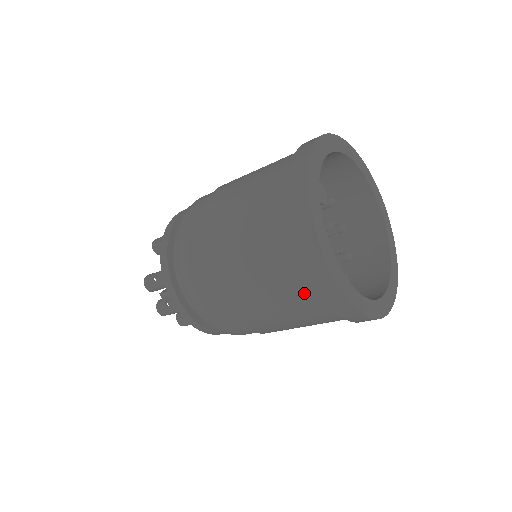
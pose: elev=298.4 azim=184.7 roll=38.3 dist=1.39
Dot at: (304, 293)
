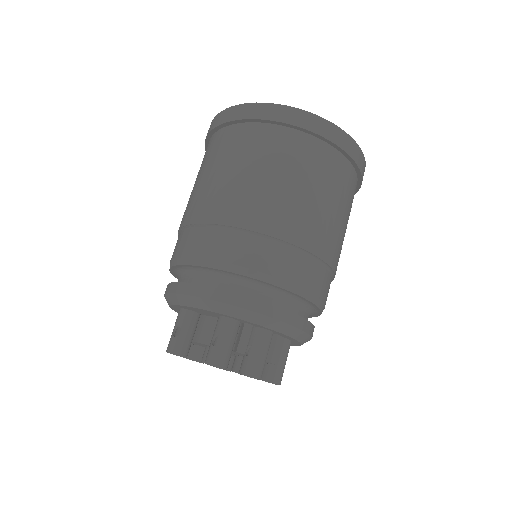
Dot at: (328, 161)
